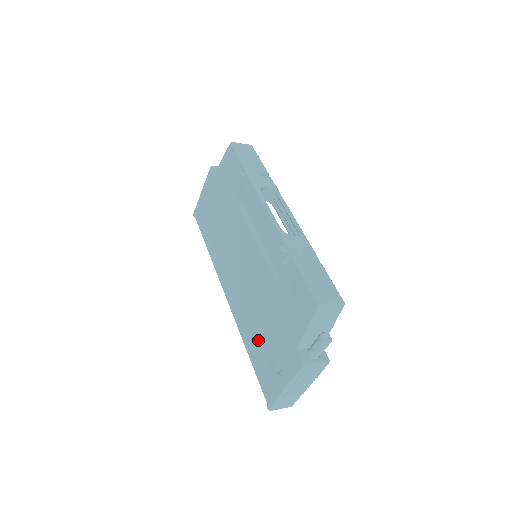
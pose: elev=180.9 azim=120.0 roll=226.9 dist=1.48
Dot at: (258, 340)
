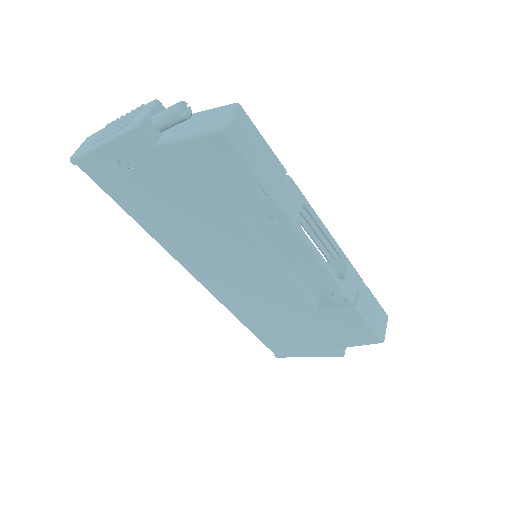
Dot at: (269, 327)
